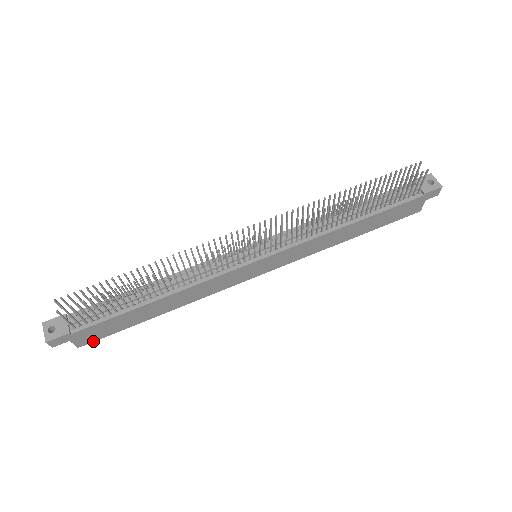
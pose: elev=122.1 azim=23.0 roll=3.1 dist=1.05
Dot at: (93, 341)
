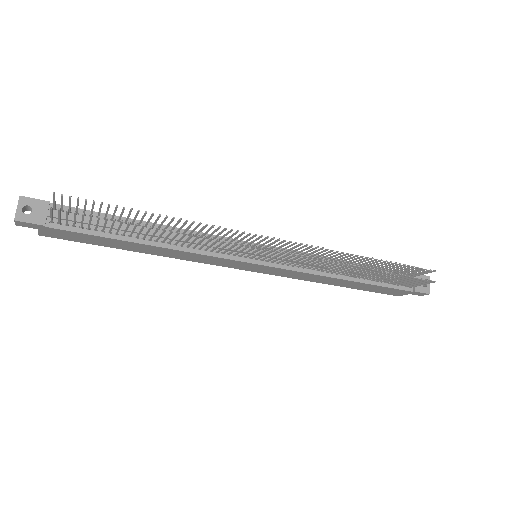
Dot at: (58, 238)
